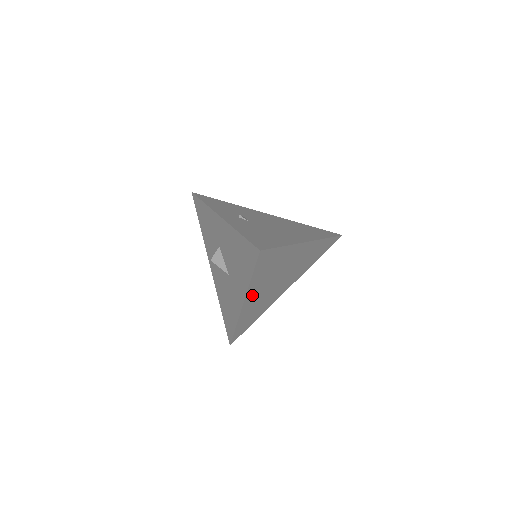
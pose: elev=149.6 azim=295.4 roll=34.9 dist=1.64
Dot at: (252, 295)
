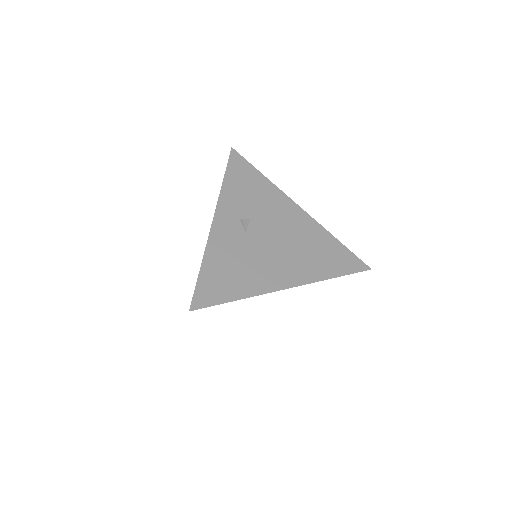
Dot at: occluded
